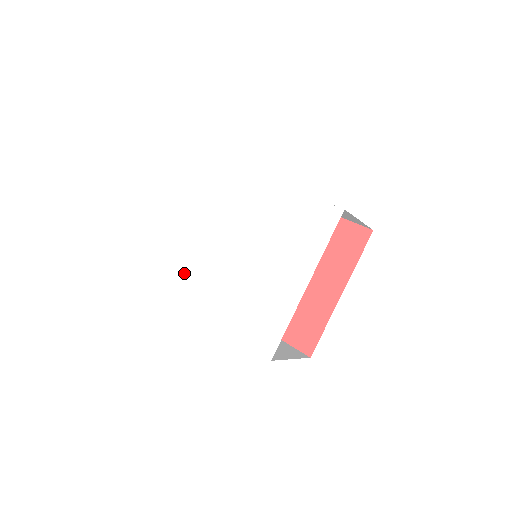
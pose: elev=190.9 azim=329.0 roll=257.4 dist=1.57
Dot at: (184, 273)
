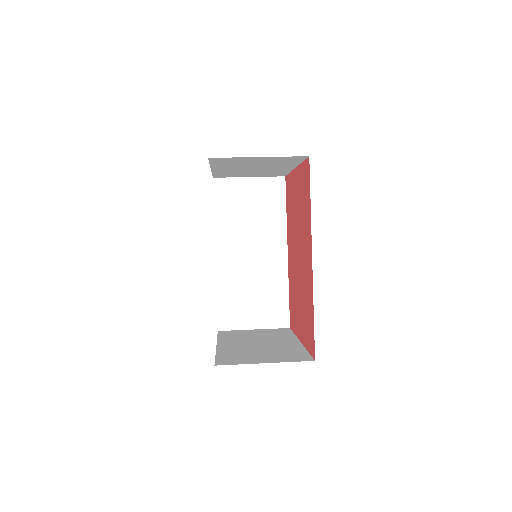
Dot at: occluded
